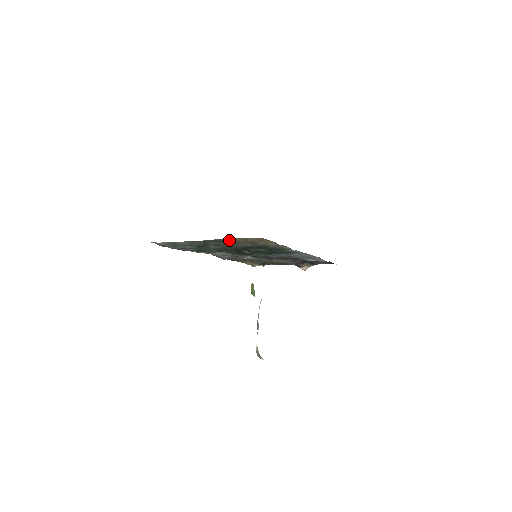
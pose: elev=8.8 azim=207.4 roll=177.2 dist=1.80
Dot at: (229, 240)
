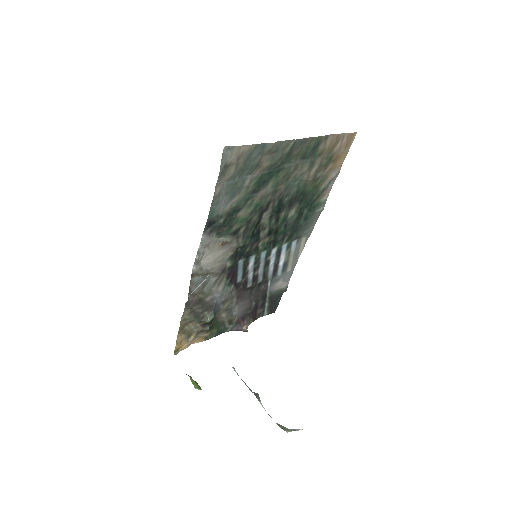
Dot at: (317, 148)
